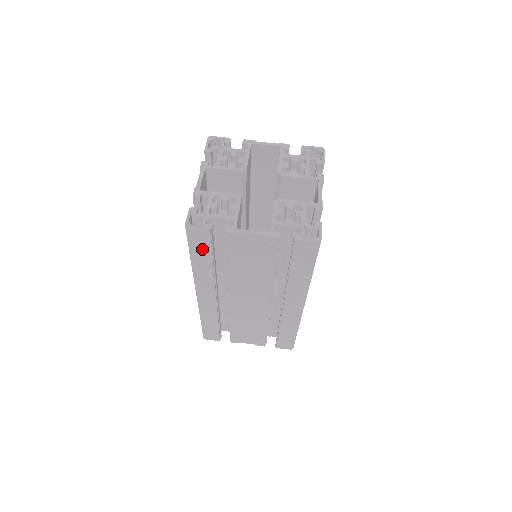
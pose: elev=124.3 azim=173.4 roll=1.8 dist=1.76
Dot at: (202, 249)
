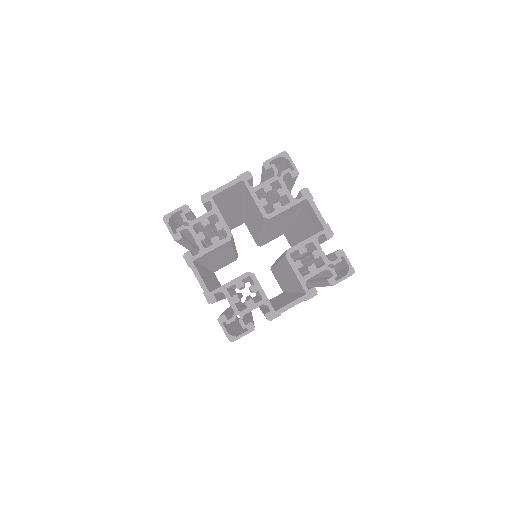
Dot at: occluded
